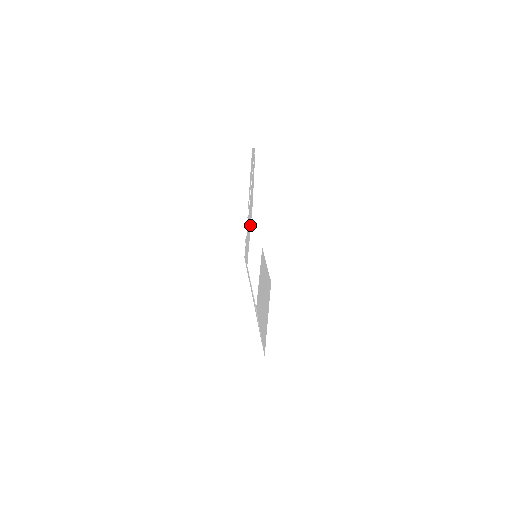
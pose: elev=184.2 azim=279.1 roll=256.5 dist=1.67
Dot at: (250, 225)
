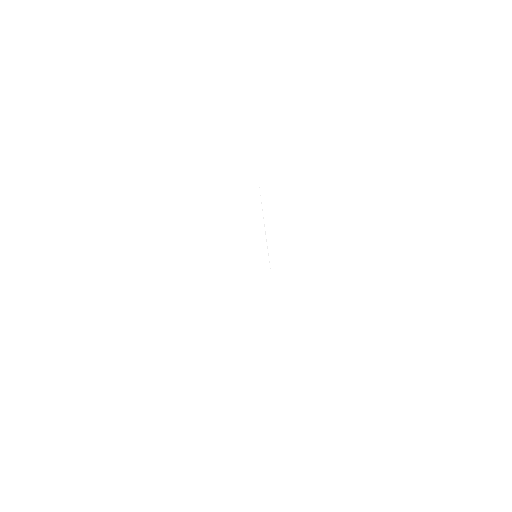
Dot at: occluded
